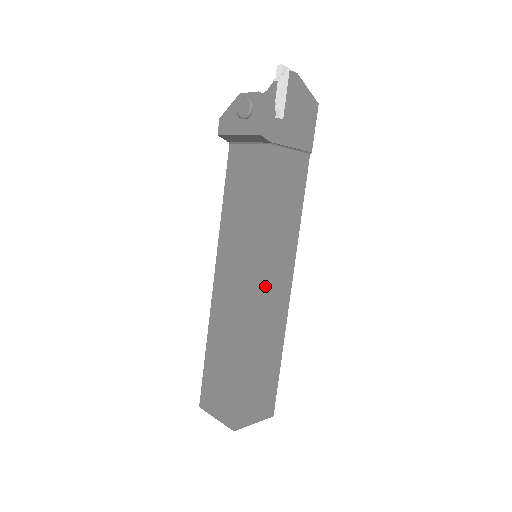
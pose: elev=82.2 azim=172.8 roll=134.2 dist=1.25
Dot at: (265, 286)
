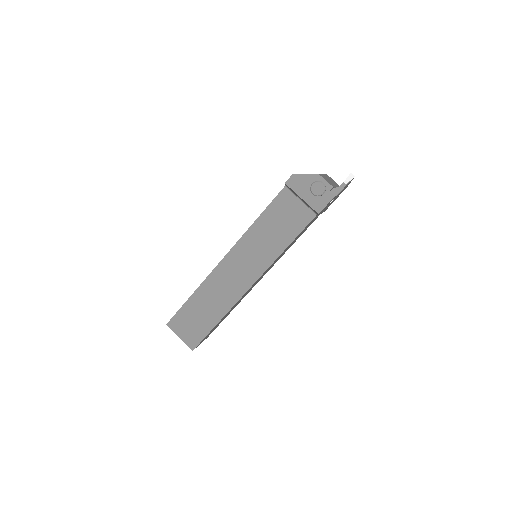
Dot at: occluded
